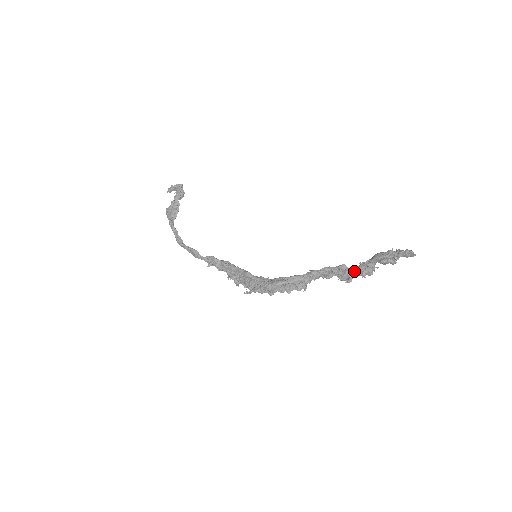
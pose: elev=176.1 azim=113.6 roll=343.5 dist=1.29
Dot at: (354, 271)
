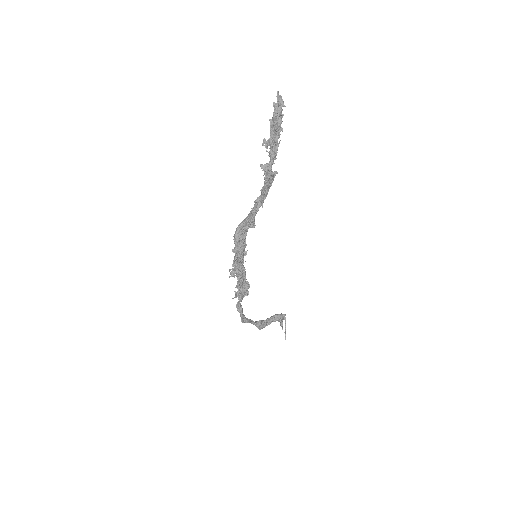
Dot at: (271, 164)
